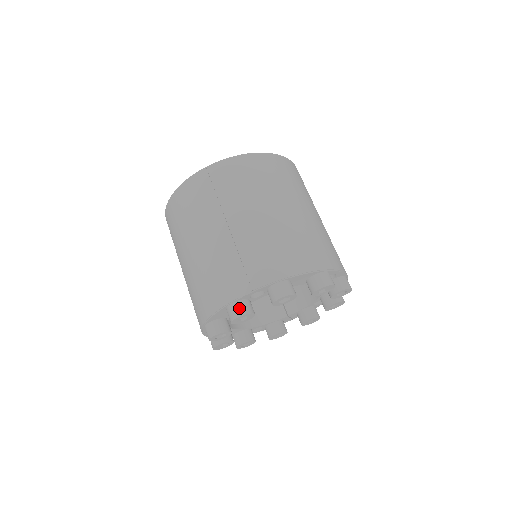
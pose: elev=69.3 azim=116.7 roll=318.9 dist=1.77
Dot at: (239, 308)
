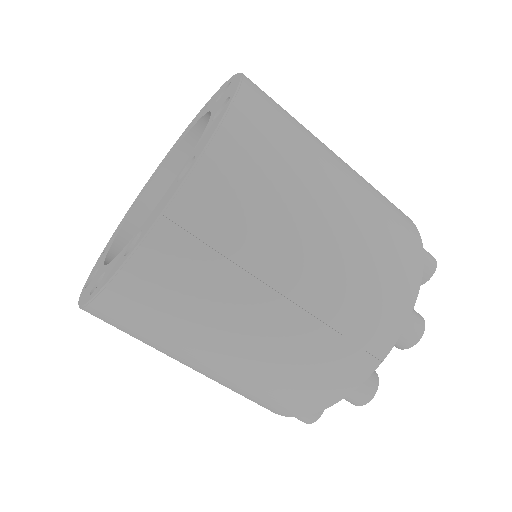
Dot at: (366, 389)
